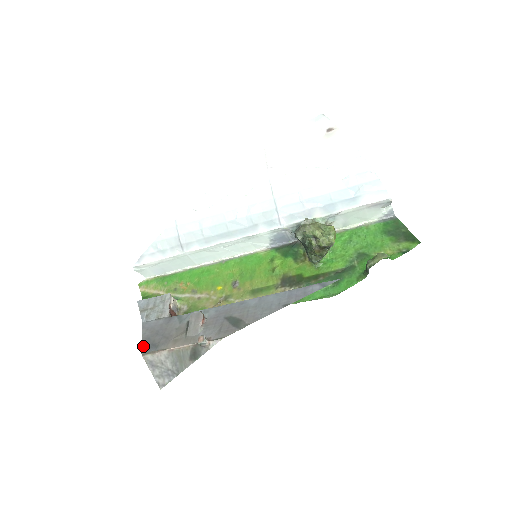
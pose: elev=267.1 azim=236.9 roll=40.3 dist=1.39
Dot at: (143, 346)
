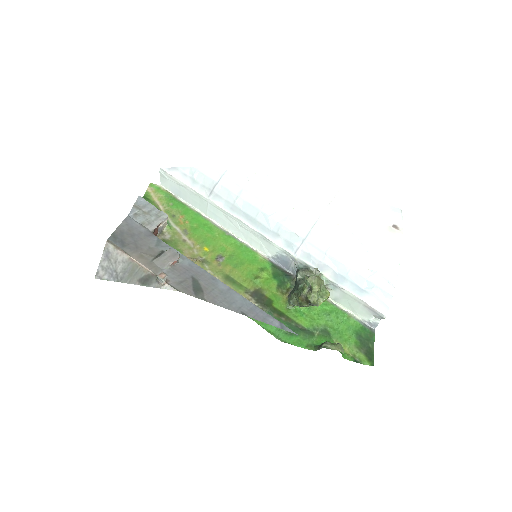
Dot at: (114, 234)
